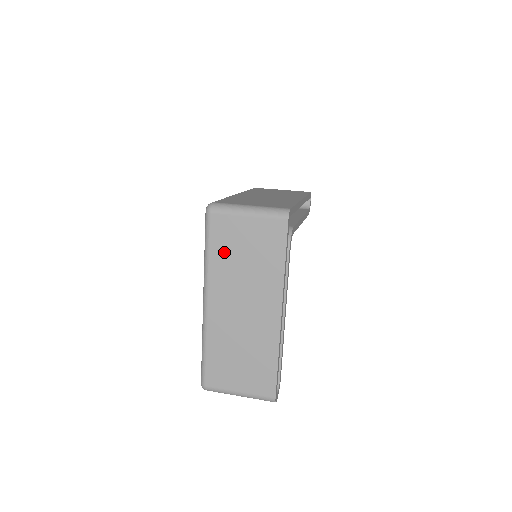
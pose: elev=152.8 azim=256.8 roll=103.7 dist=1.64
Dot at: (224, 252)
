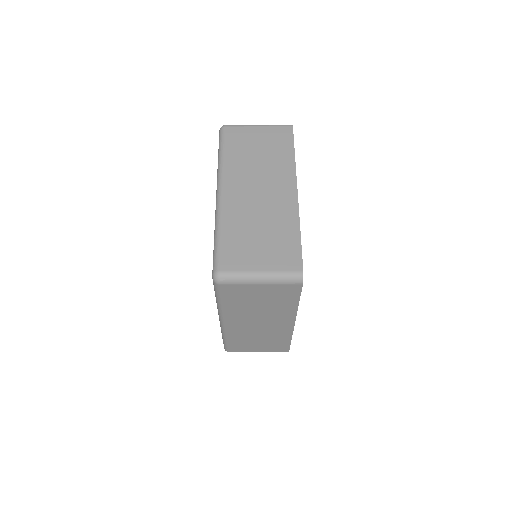
Dot at: (238, 302)
